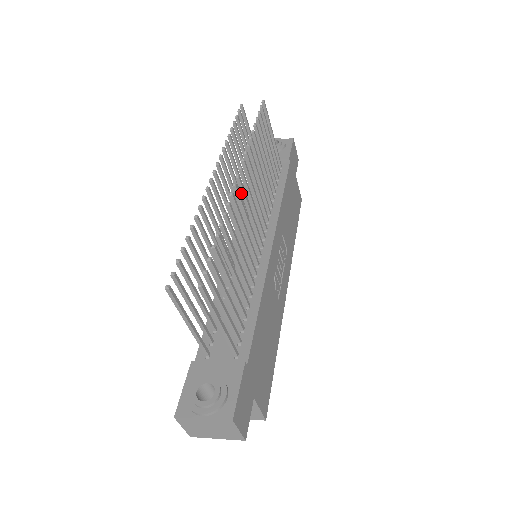
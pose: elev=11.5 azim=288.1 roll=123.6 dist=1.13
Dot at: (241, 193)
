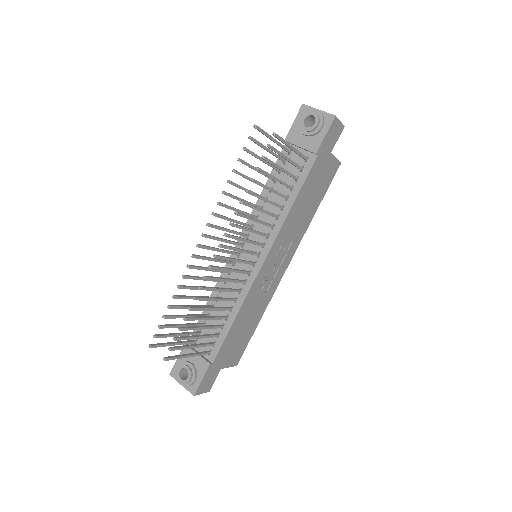
Dot at: (222, 258)
